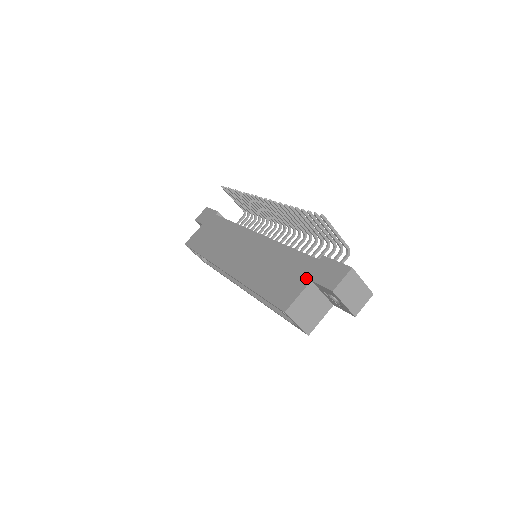
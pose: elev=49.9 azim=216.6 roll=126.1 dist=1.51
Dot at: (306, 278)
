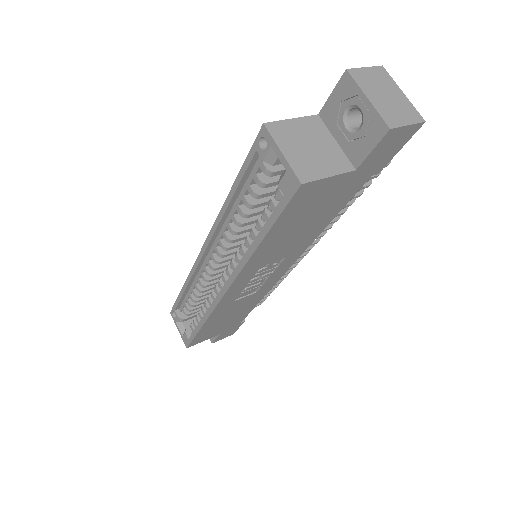
Dot at: occluded
